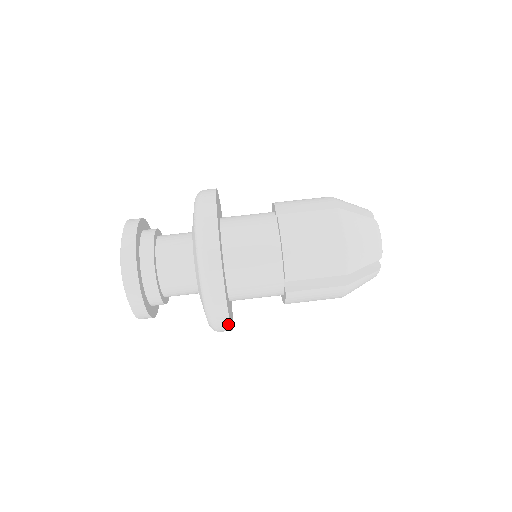
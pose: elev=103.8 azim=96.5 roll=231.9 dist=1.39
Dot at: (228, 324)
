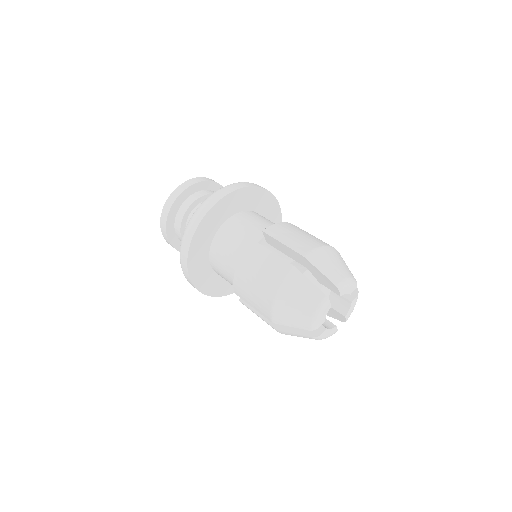
Dot at: (202, 293)
